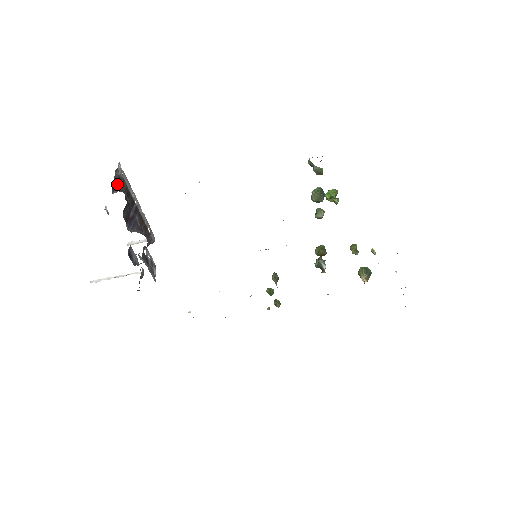
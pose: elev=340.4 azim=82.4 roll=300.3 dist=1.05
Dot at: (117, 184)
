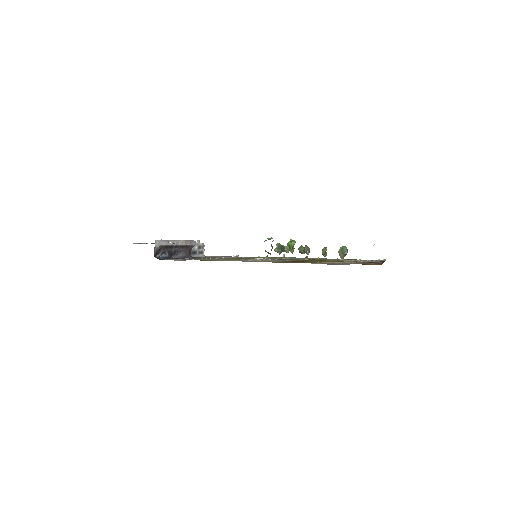
Dot at: (157, 252)
